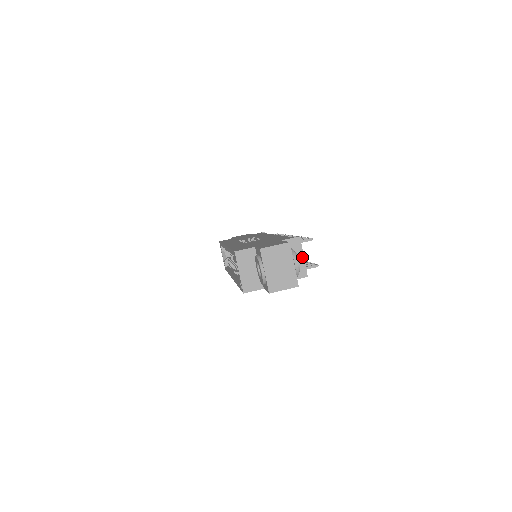
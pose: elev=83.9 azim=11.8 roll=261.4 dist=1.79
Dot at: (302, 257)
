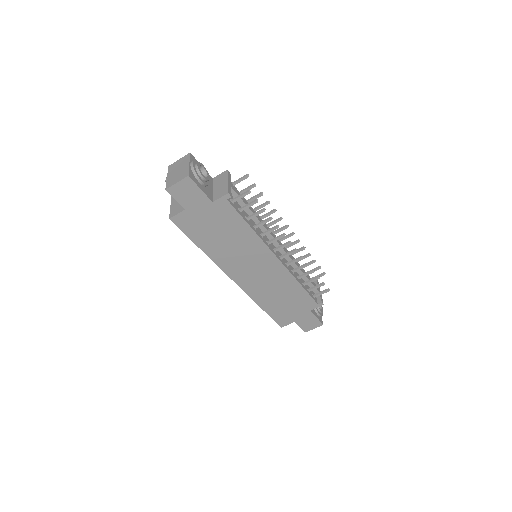
Dot at: (226, 182)
